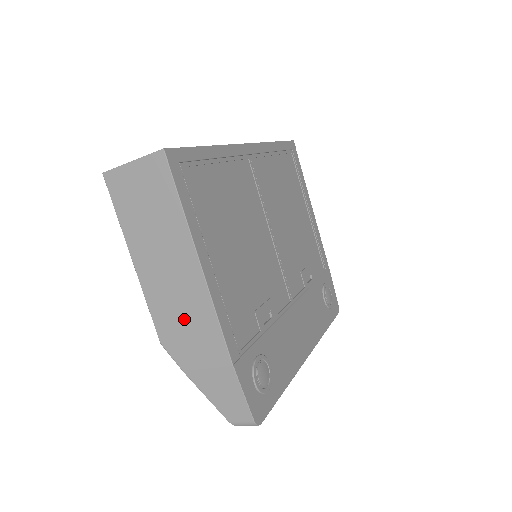
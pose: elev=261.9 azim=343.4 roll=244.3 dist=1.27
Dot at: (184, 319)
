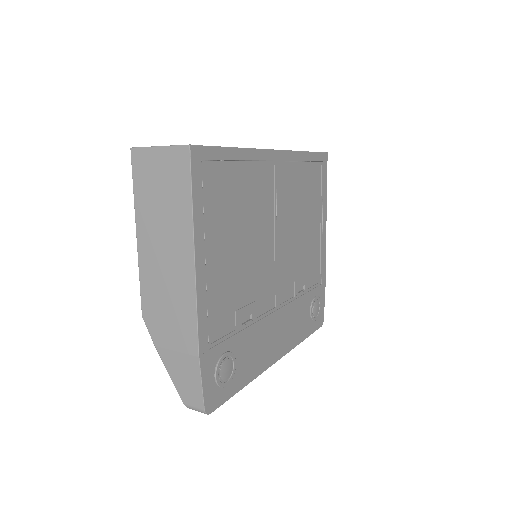
Dot at: (168, 302)
